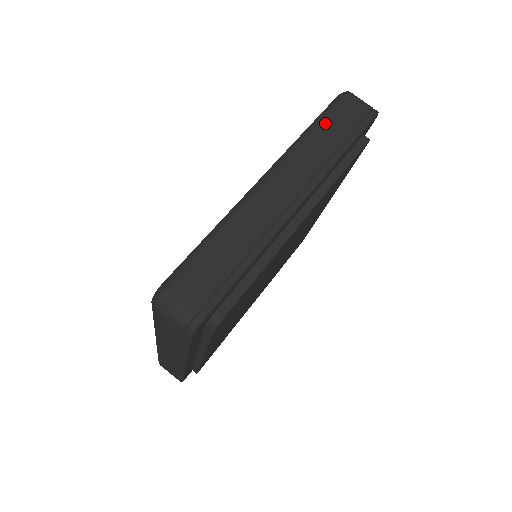
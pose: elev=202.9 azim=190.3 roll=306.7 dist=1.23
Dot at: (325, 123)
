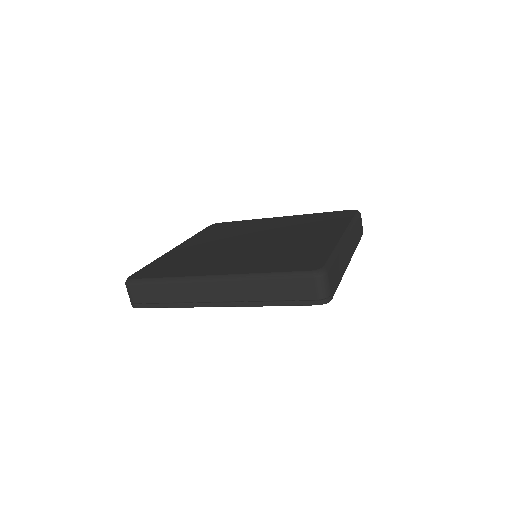
Dot at: (357, 224)
